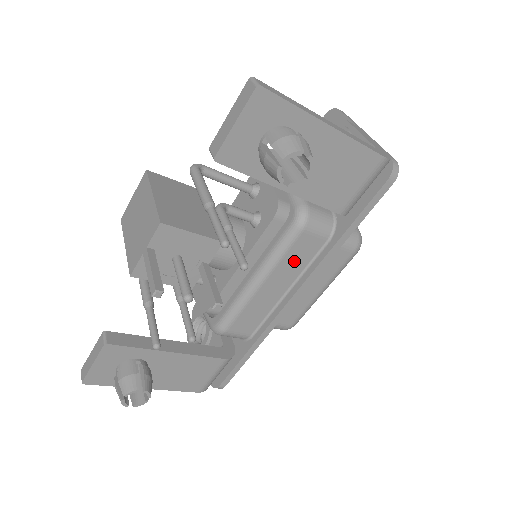
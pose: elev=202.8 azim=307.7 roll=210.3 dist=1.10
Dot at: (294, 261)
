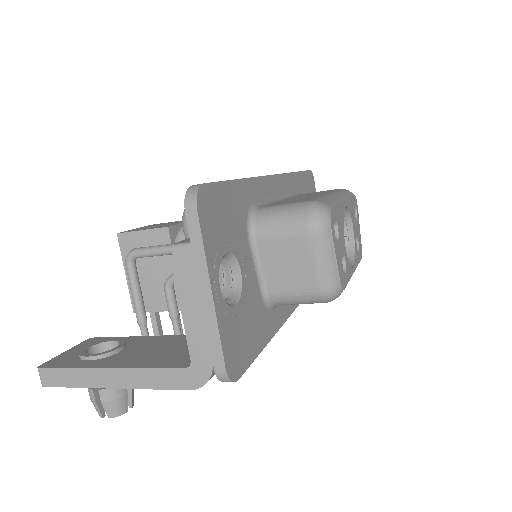
Dot at: occluded
